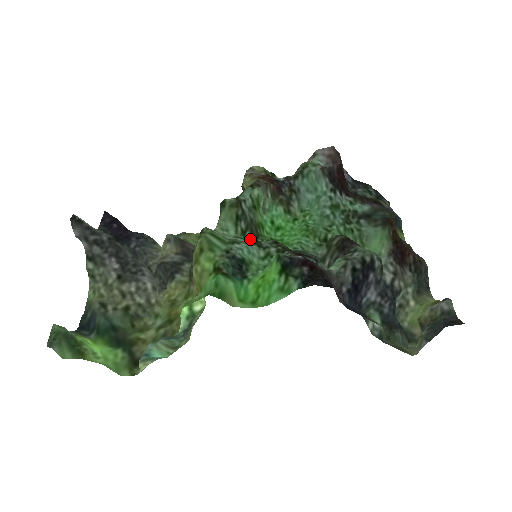
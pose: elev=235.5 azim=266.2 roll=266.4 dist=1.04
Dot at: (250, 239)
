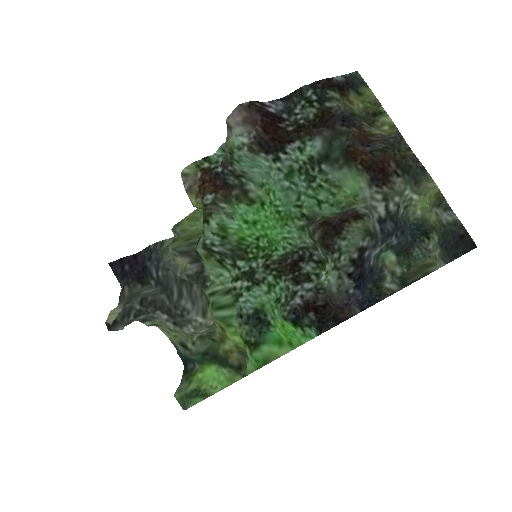
Dot at: (243, 266)
